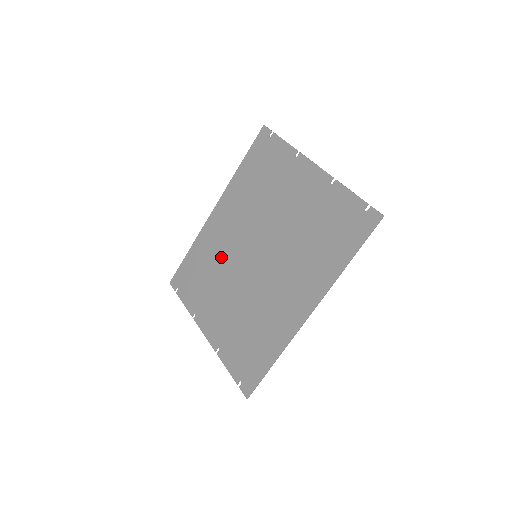
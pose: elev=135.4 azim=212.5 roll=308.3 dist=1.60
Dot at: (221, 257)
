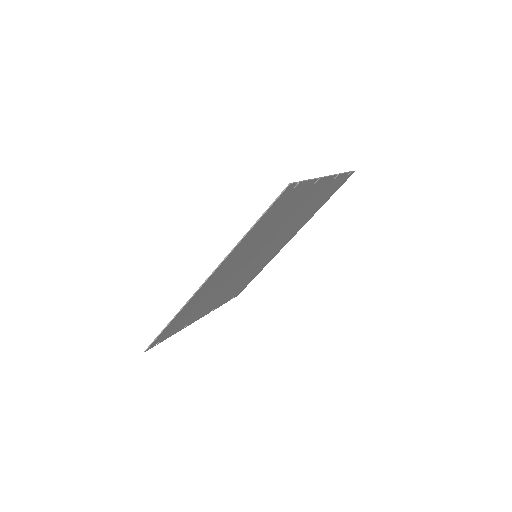
Dot at: (255, 266)
